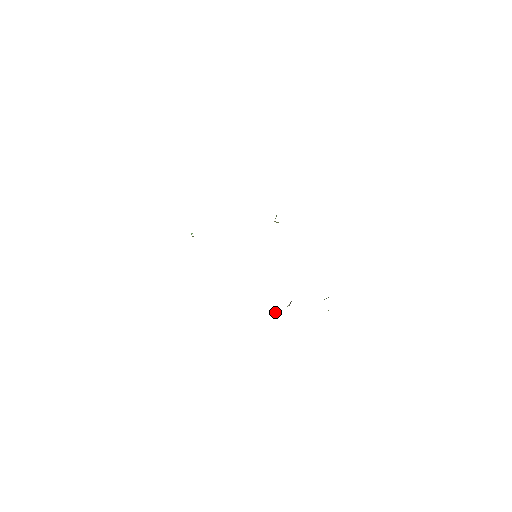
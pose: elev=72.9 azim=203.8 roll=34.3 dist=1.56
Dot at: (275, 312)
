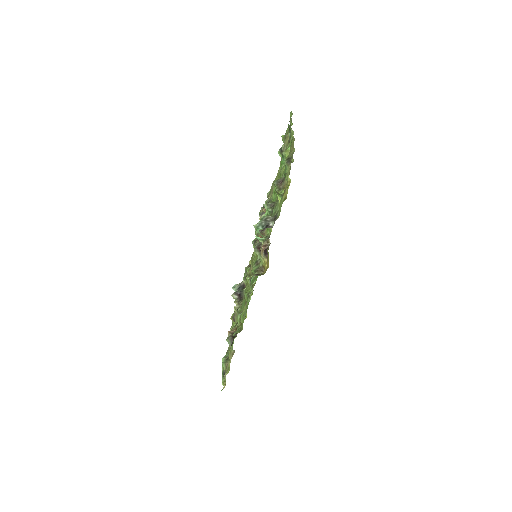
Dot at: (236, 306)
